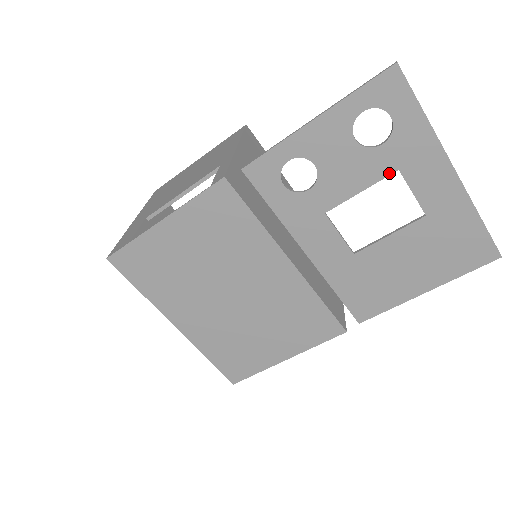
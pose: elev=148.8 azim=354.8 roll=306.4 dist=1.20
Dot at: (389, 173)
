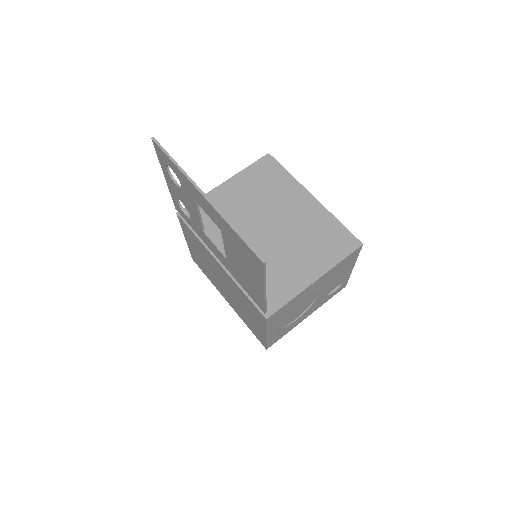
Dot at: (194, 203)
